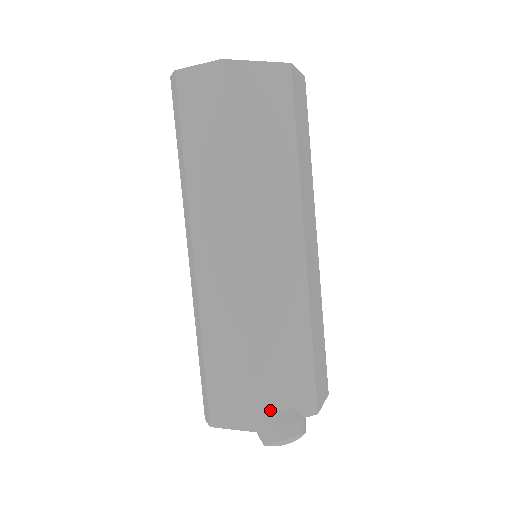
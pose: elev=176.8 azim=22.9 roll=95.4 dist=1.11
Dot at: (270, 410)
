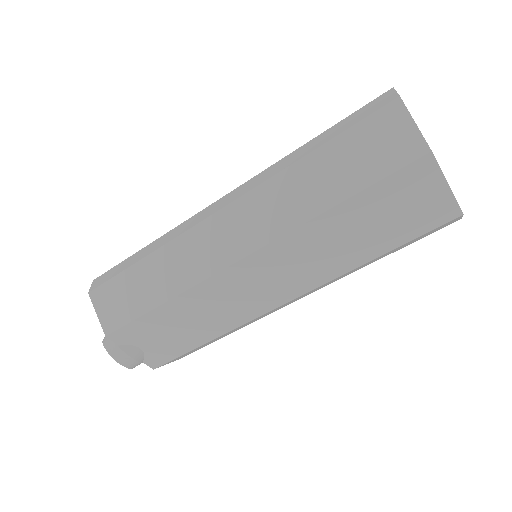
Dot at: (130, 338)
